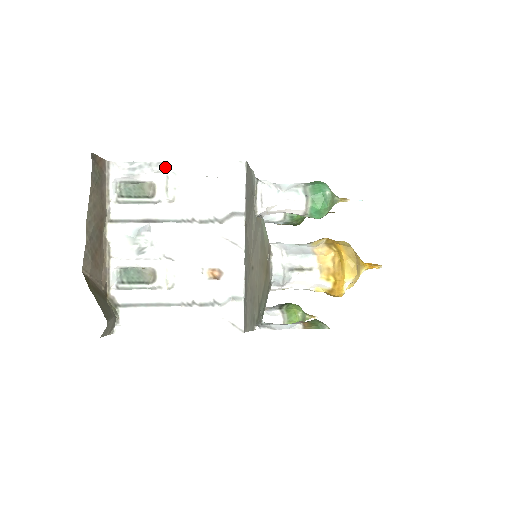
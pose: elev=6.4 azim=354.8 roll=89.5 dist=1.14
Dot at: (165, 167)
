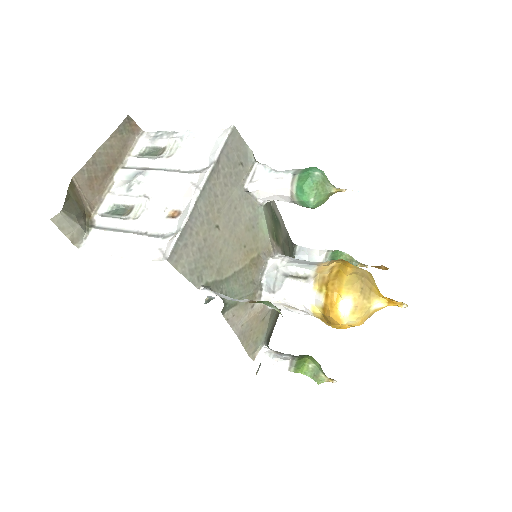
Dot at: (178, 135)
